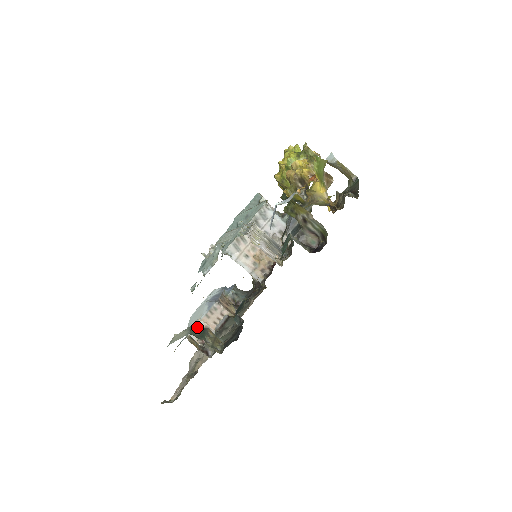
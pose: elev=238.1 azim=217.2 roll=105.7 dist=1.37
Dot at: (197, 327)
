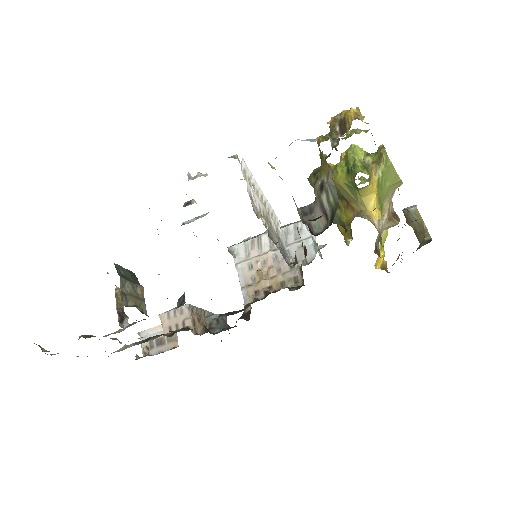
Dot at: (132, 273)
